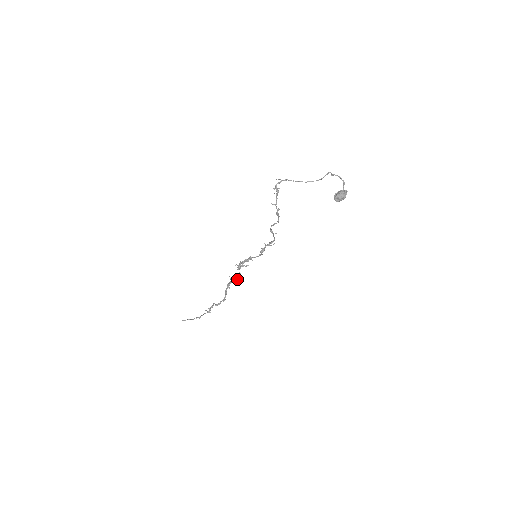
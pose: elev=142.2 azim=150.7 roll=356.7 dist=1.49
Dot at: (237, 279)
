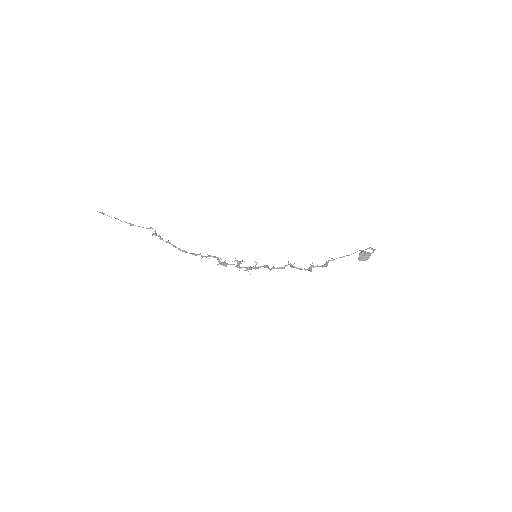
Dot at: (227, 263)
